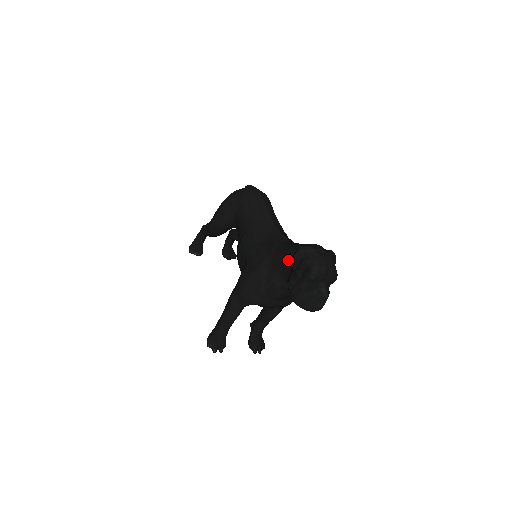
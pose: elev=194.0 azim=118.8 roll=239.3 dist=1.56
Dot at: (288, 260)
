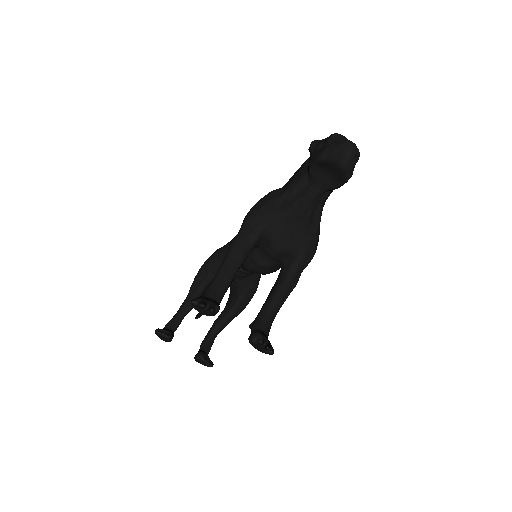
Dot at: (304, 162)
